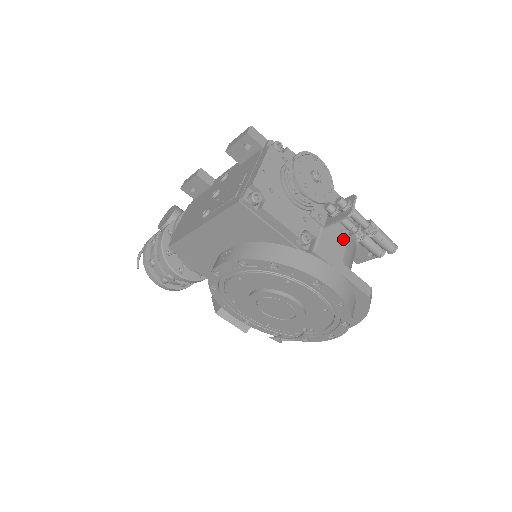
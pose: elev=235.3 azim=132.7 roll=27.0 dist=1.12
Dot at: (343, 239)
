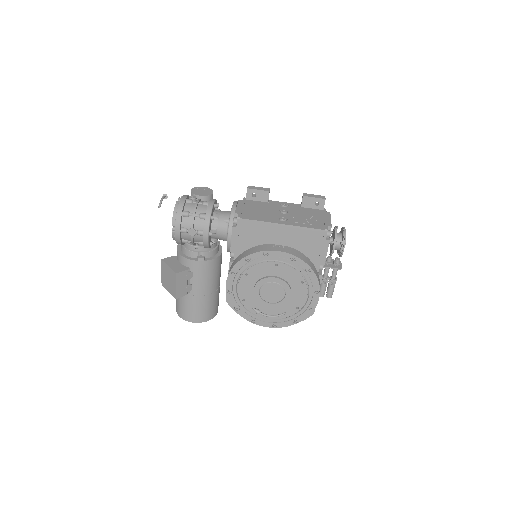
Dot at: occluded
